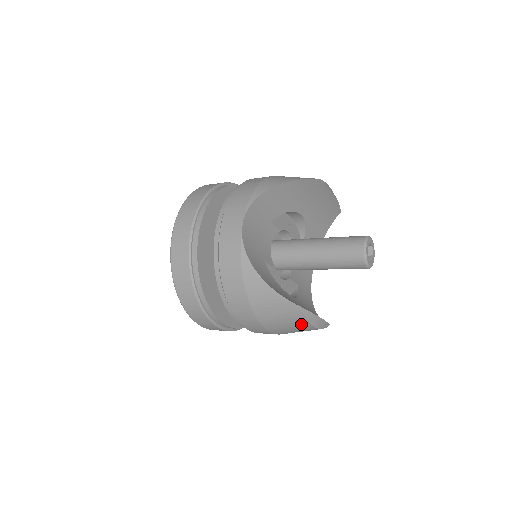
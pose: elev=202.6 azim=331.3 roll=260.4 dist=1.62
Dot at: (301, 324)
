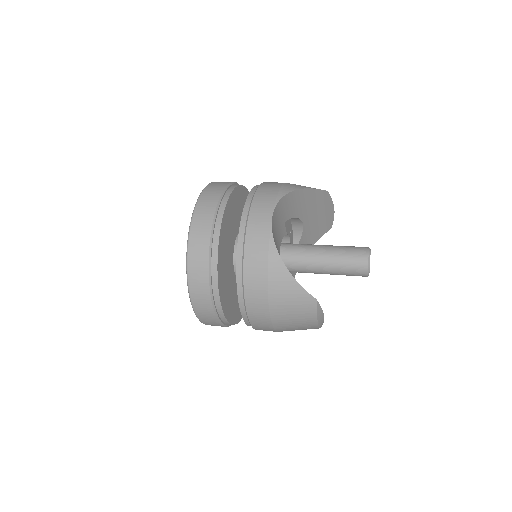
Dot at: (308, 319)
